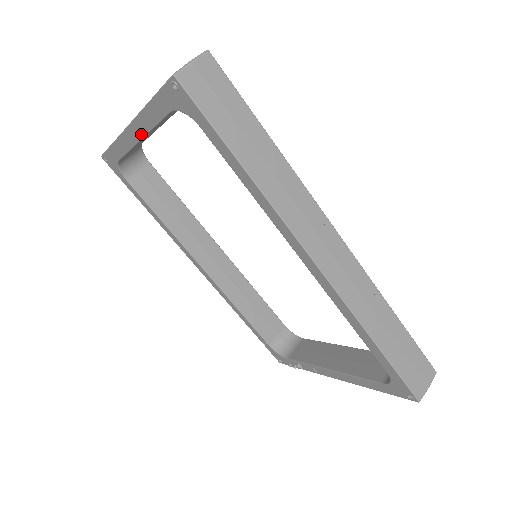
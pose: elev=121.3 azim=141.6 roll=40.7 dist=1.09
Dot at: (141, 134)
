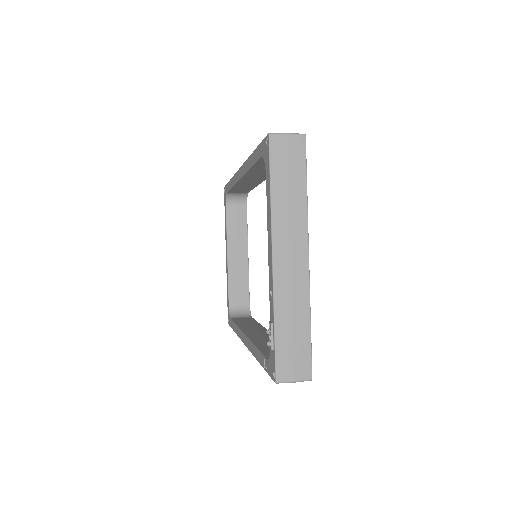
Dot at: (227, 249)
